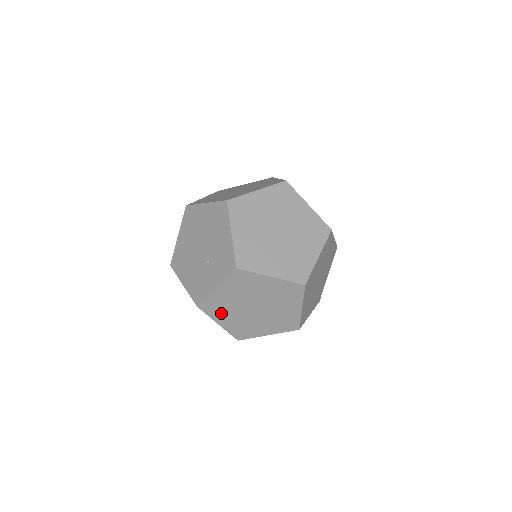
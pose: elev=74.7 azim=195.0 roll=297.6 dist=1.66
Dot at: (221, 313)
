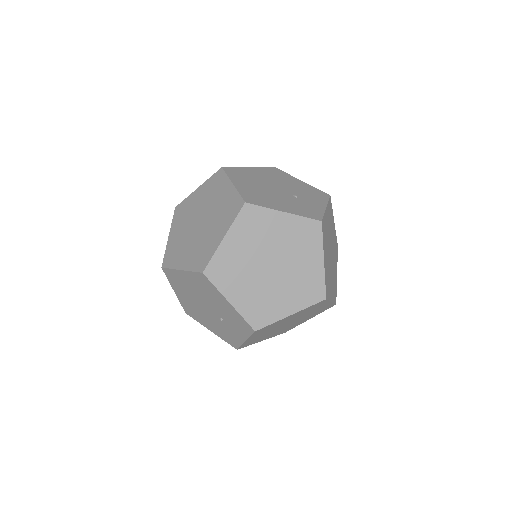
Dot at: (260, 339)
